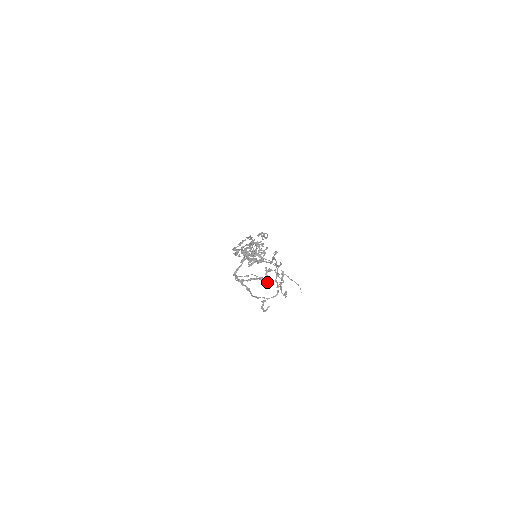
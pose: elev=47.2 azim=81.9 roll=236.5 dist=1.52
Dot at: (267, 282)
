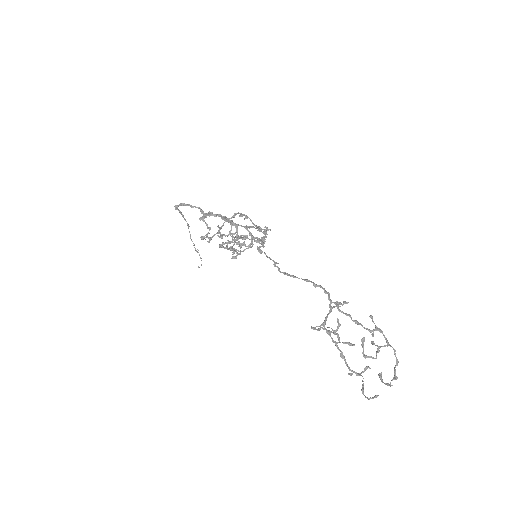
Dot at: occluded
